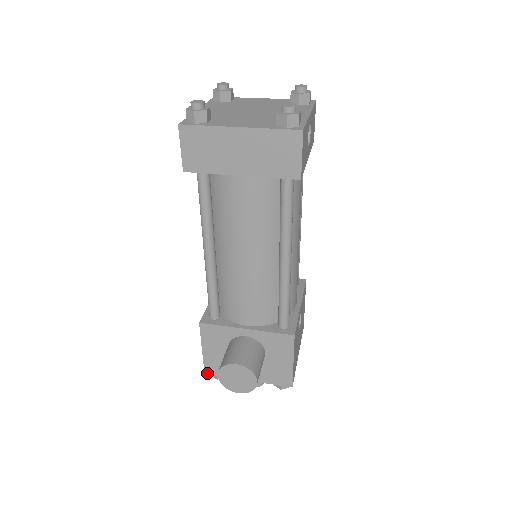
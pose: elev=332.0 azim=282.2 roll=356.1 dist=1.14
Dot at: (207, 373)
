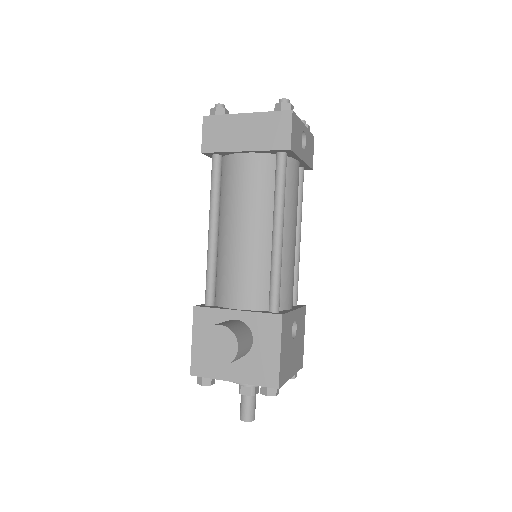
Dot at: (193, 374)
